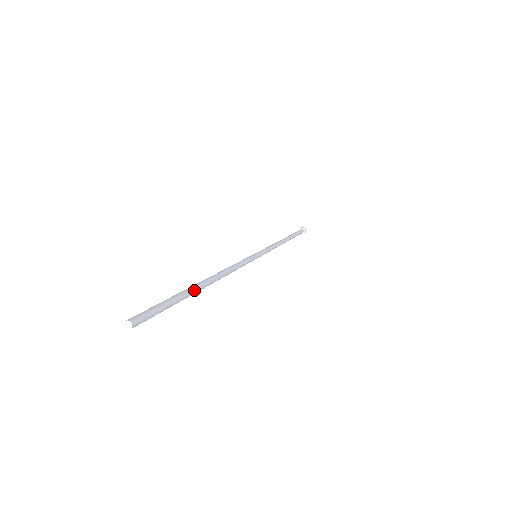
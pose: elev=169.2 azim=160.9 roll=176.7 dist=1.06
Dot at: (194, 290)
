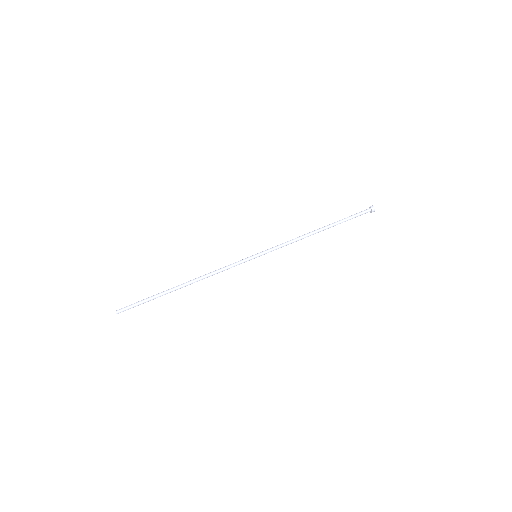
Dot at: occluded
